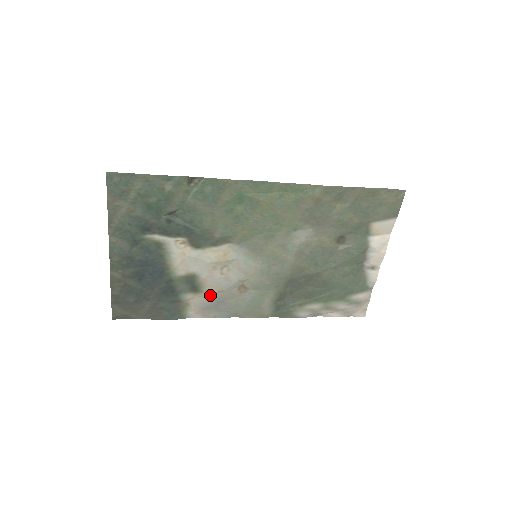
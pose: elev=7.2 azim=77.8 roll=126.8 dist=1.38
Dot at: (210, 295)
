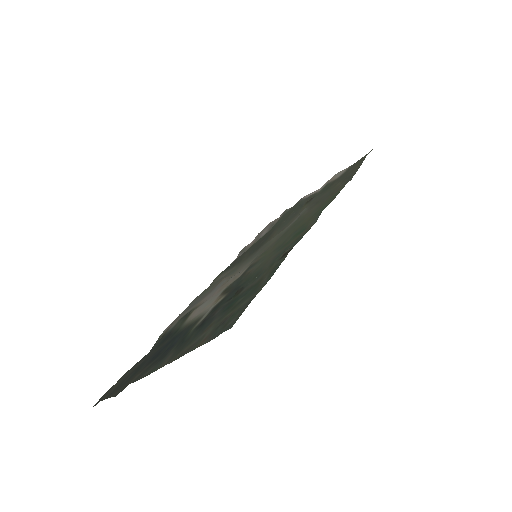
Dot at: (193, 307)
